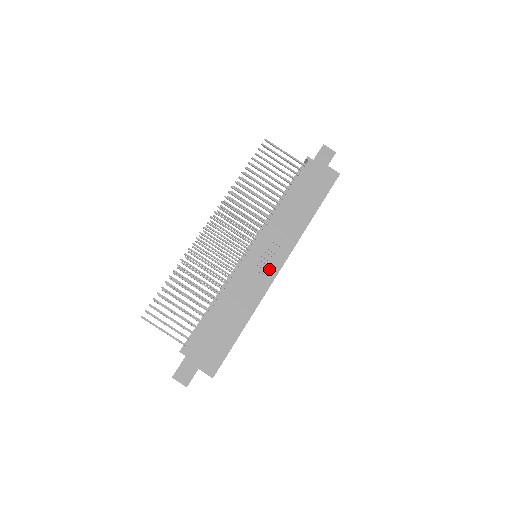
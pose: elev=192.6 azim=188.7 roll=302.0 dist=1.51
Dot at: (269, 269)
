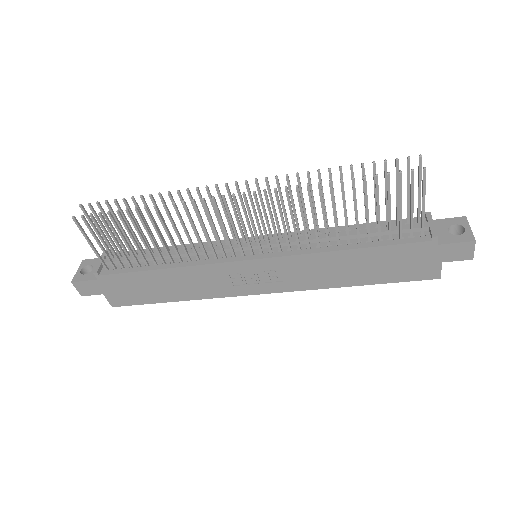
Dot at: (250, 286)
